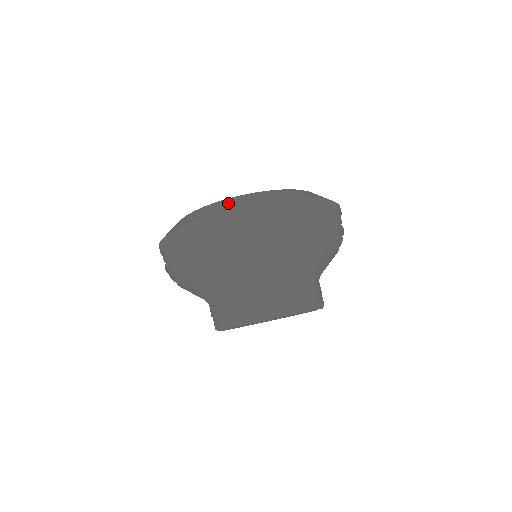
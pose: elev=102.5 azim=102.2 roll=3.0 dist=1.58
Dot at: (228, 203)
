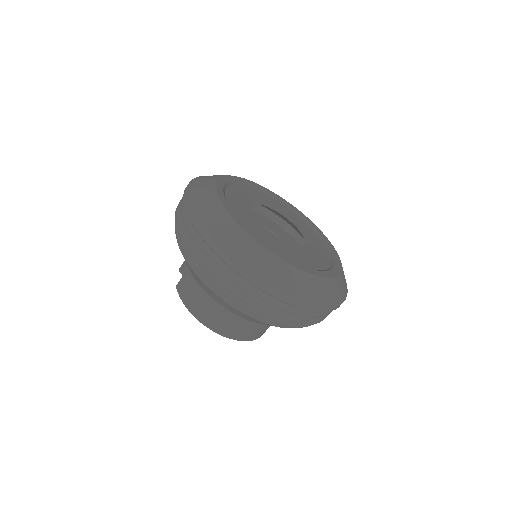
Dot at: (269, 266)
